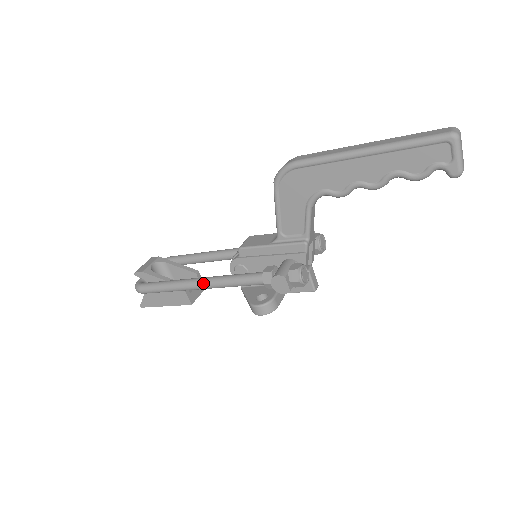
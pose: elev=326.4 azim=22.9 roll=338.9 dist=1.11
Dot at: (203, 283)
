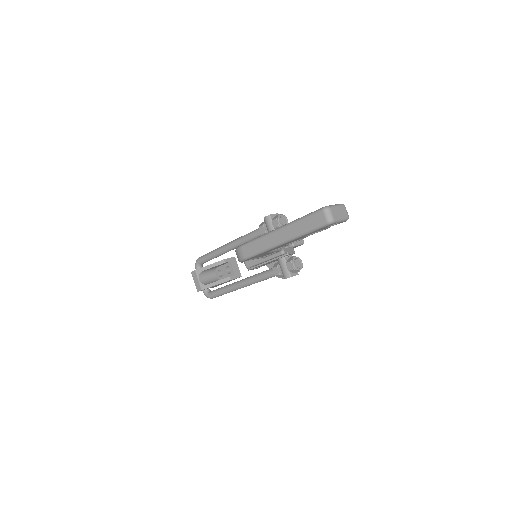
Dot at: (245, 286)
